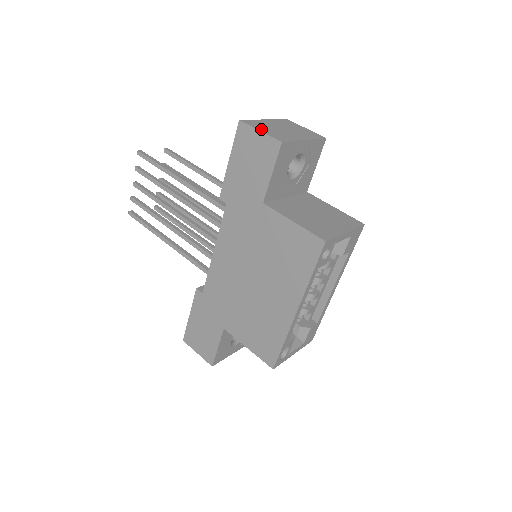
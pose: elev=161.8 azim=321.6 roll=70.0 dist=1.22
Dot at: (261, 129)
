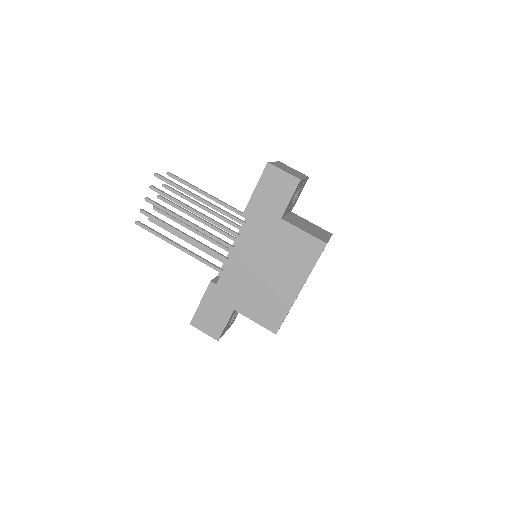
Dot at: (283, 169)
